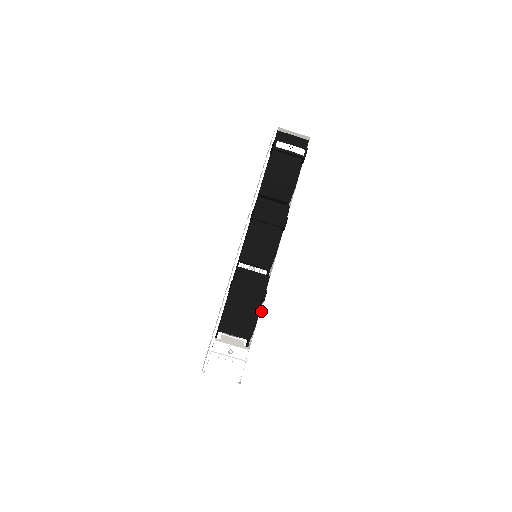
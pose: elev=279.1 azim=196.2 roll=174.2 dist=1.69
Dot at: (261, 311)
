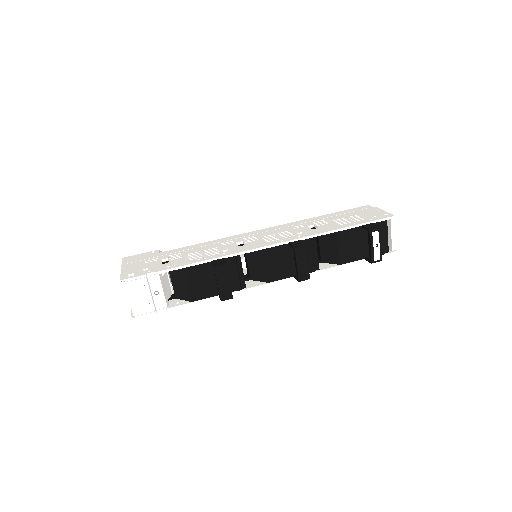
Dot at: (210, 298)
